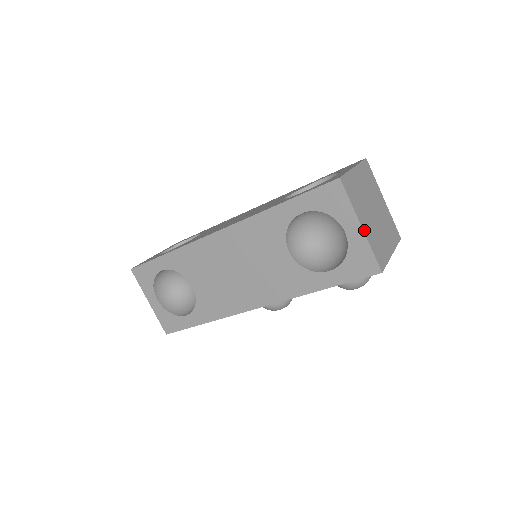
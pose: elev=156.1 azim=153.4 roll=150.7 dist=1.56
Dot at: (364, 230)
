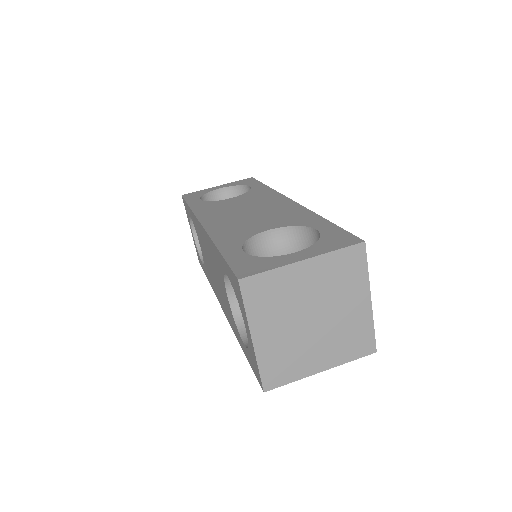
Dot at: (256, 344)
